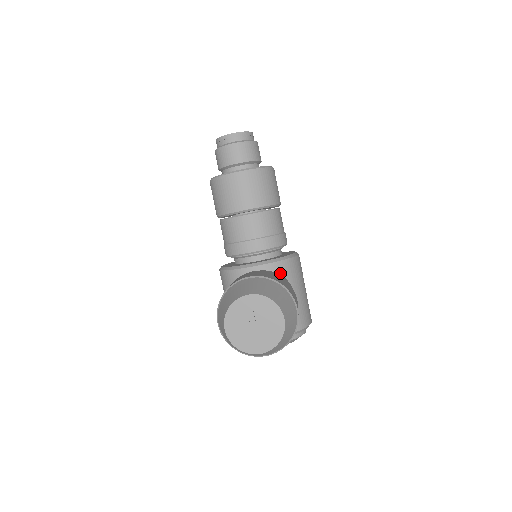
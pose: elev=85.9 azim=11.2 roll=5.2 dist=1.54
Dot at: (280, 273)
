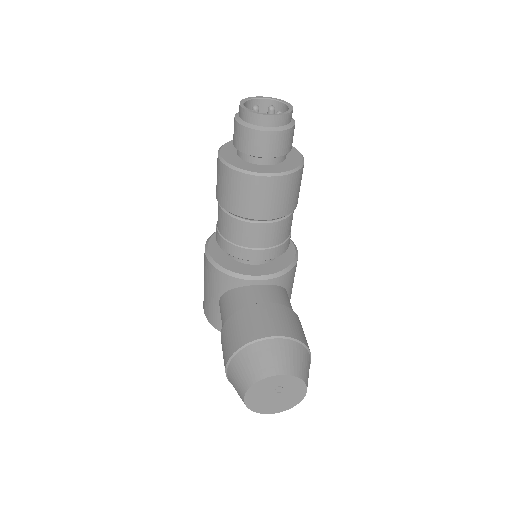
Dot at: (282, 285)
